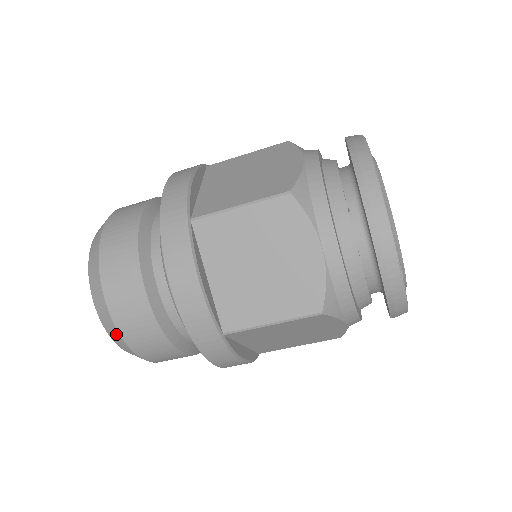
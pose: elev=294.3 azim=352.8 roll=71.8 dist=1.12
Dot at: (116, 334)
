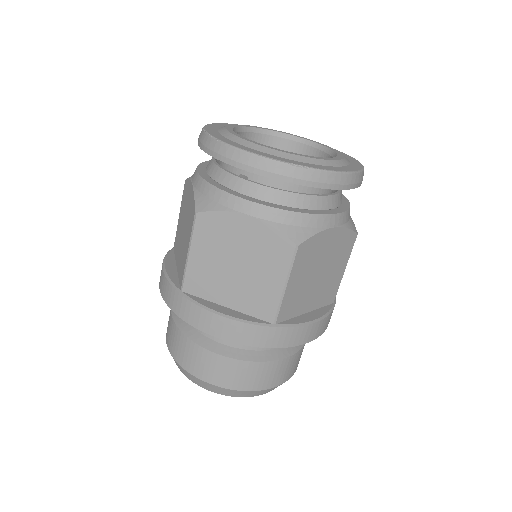
Dot at: (238, 393)
